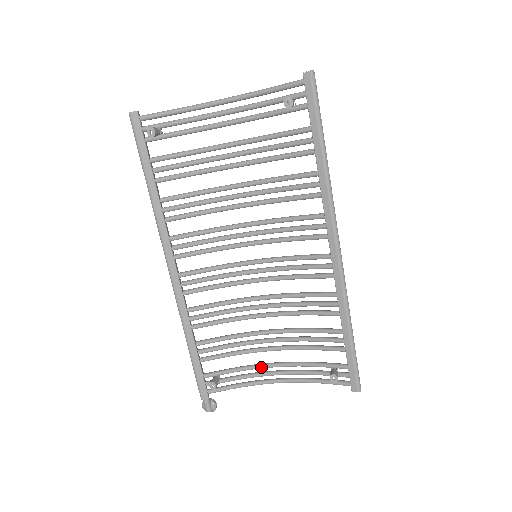
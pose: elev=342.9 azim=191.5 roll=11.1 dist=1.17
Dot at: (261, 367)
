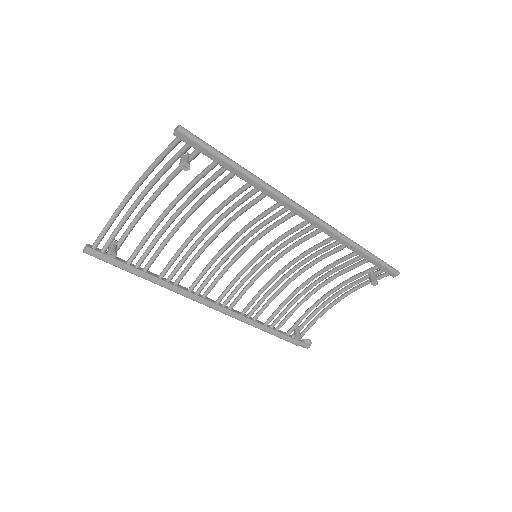
Dot at: (319, 303)
